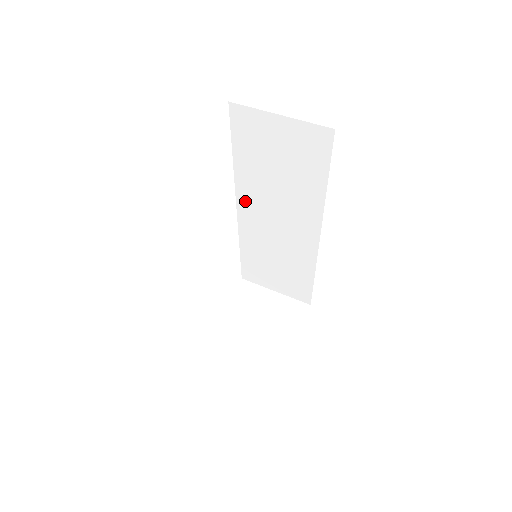
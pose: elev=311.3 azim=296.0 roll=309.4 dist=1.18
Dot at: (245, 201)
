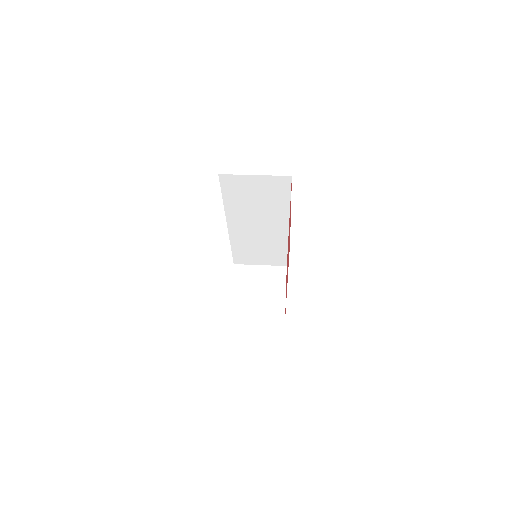
Dot at: (233, 221)
